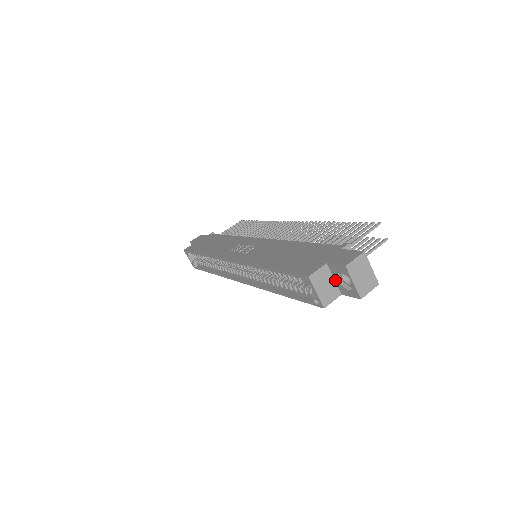
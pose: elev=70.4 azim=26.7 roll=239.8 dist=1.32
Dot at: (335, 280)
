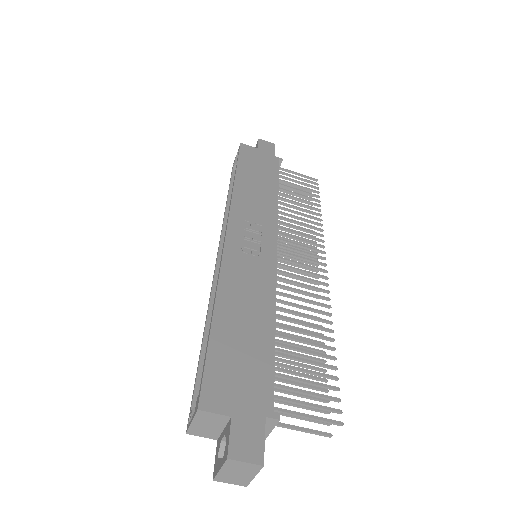
Dot at: (223, 431)
